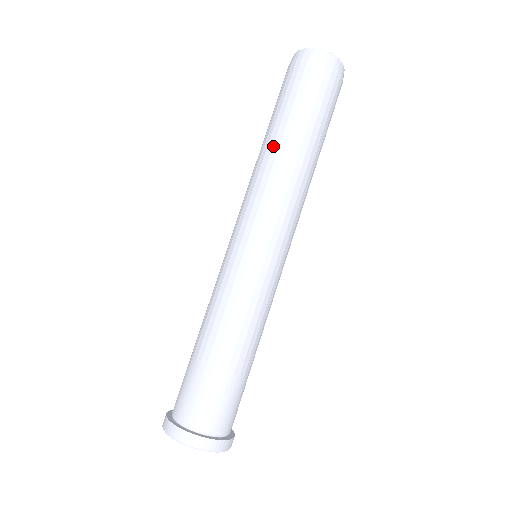
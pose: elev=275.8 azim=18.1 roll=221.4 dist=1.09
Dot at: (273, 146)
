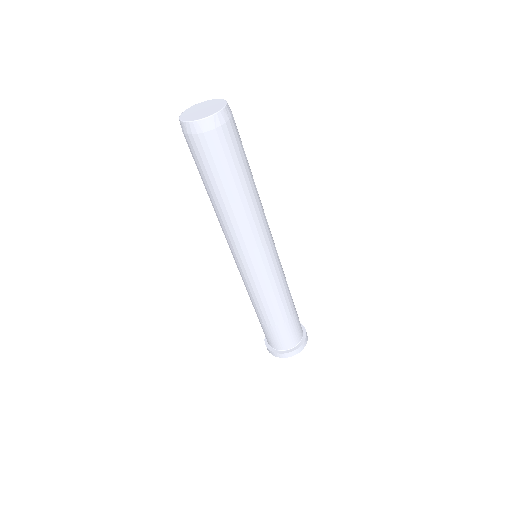
Dot at: (242, 202)
